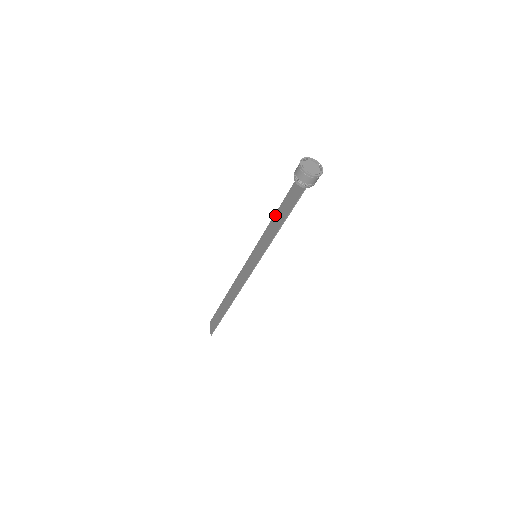
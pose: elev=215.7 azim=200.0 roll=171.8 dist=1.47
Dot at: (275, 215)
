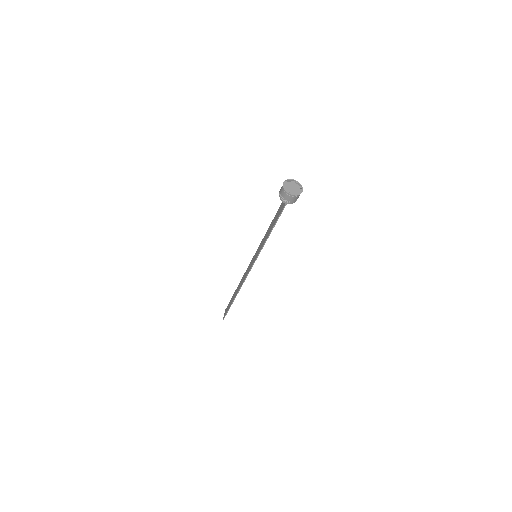
Dot at: (271, 224)
